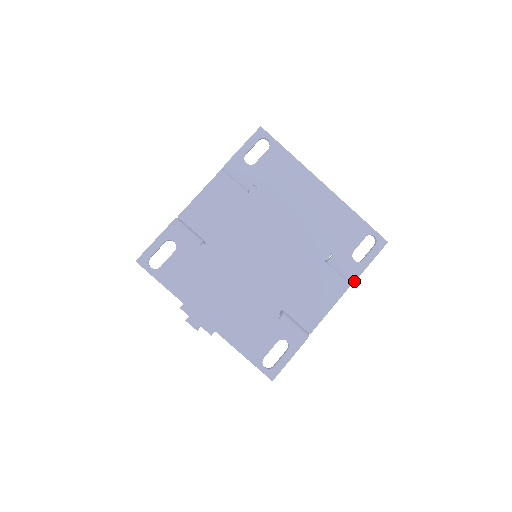
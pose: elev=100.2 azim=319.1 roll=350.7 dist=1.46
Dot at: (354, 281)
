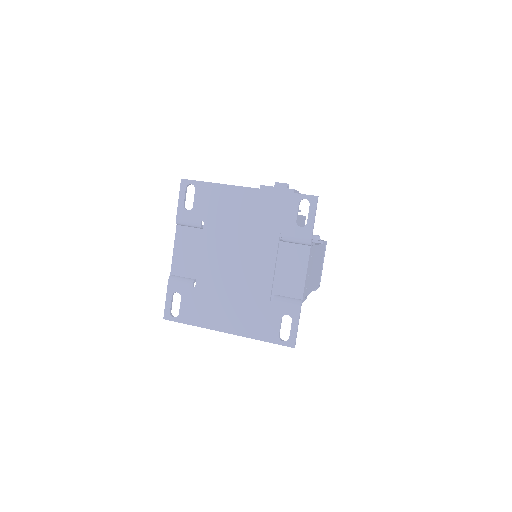
Dot at: (310, 242)
